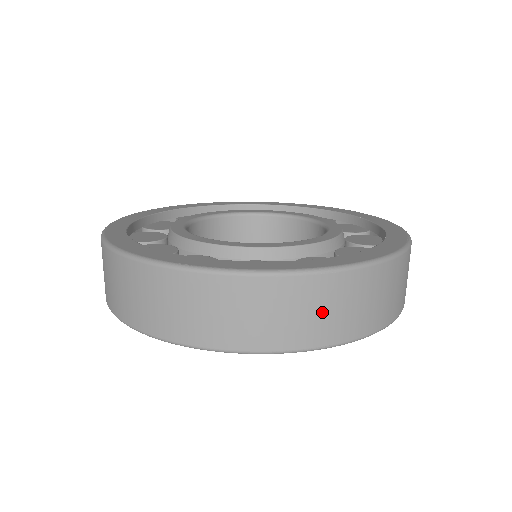
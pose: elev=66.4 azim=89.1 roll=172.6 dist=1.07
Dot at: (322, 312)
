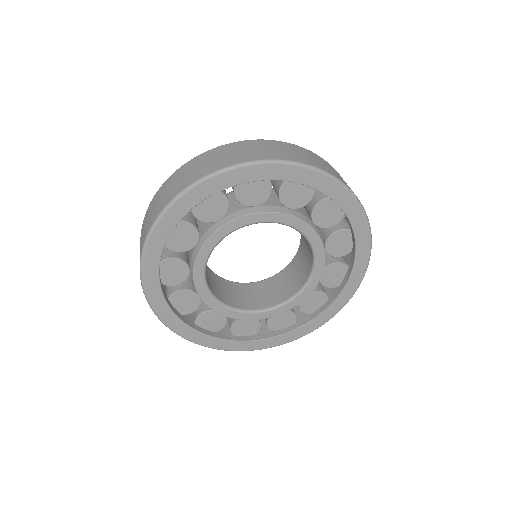
Dot at: occluded
